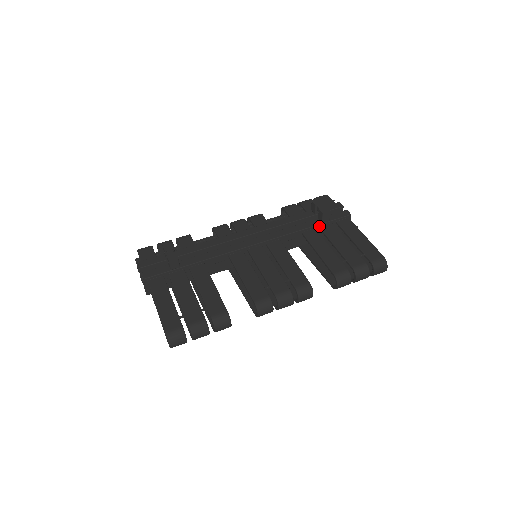
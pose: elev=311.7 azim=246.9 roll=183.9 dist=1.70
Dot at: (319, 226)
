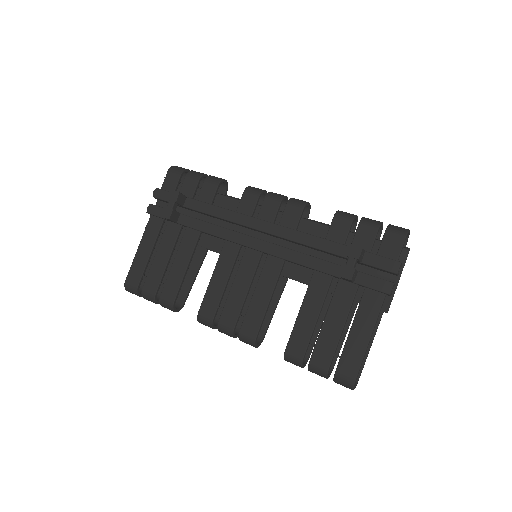
Dot at: (339, 277)
